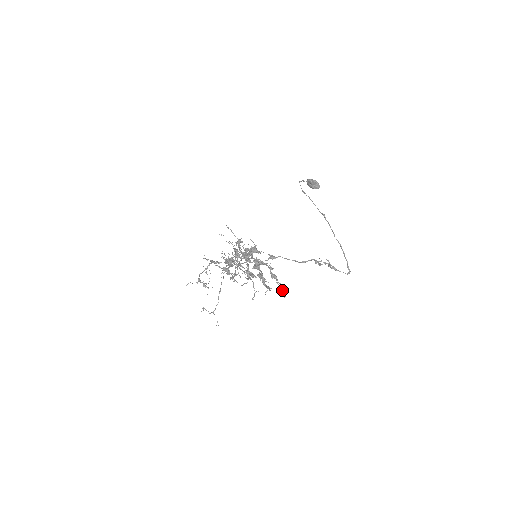
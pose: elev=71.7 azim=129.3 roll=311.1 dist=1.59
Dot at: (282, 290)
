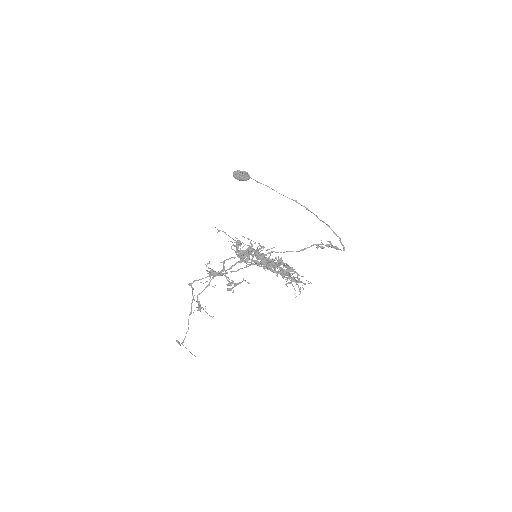
Dot at: (292, 284)
